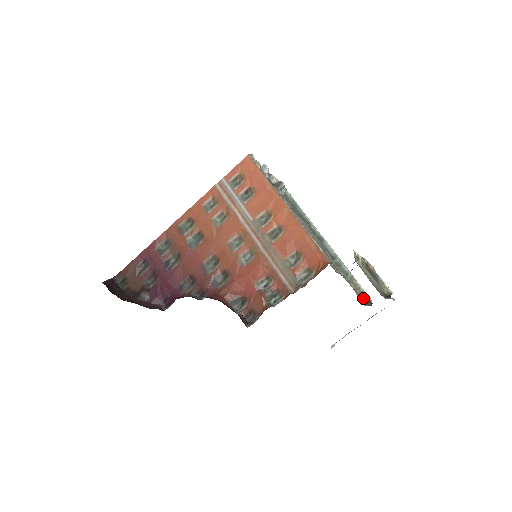
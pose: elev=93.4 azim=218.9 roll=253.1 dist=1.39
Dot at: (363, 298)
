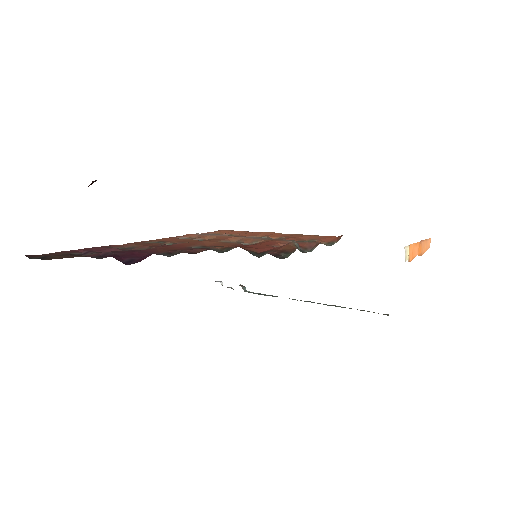
Dot at: (388, 315)
